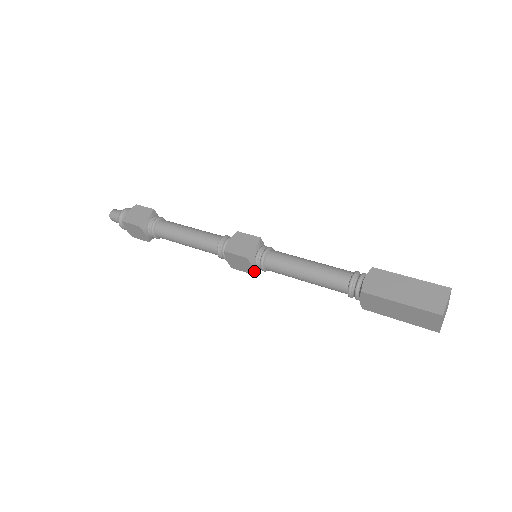
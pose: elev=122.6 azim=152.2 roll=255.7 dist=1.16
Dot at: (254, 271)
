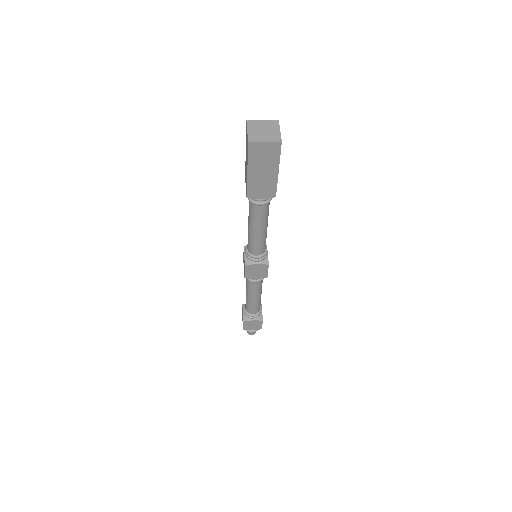
Dot at: (246, 261)
